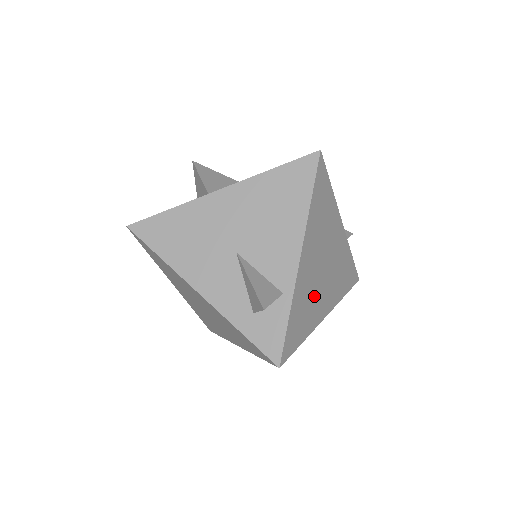
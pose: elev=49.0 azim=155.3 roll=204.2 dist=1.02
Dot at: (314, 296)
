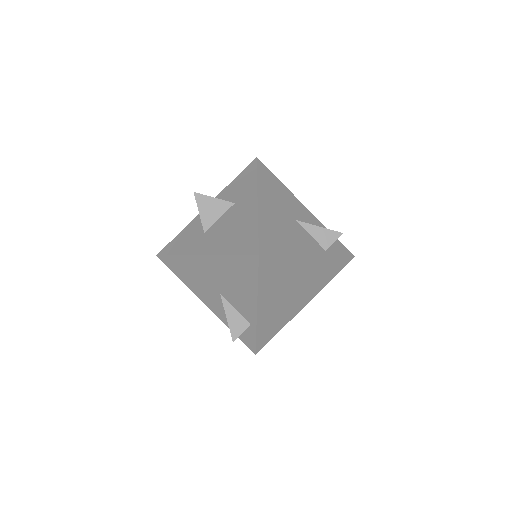
Dot at: (284, 310)
